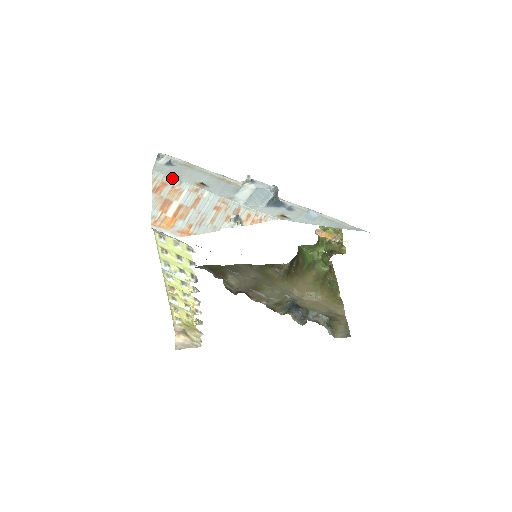
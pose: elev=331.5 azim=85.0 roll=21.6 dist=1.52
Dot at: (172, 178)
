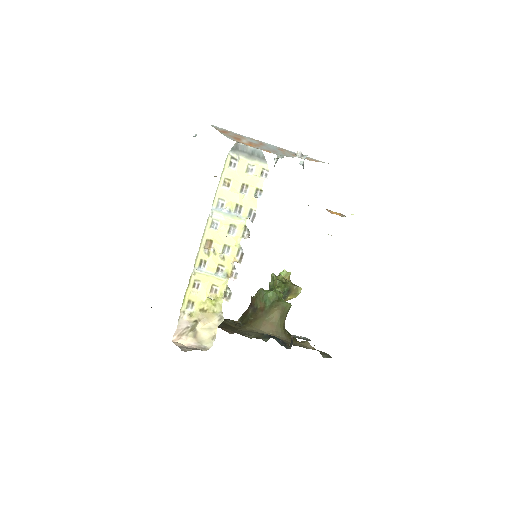
Dot at: (231, 131)
